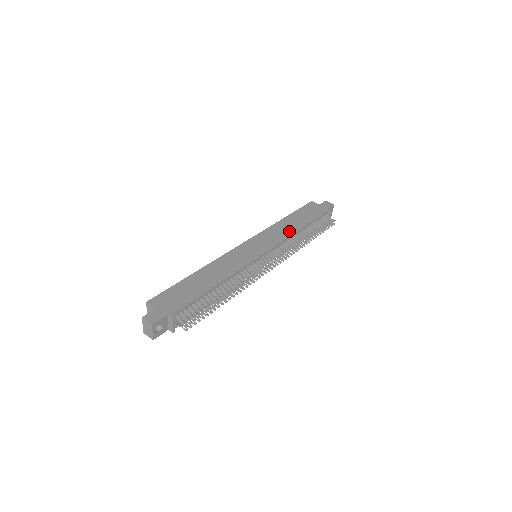
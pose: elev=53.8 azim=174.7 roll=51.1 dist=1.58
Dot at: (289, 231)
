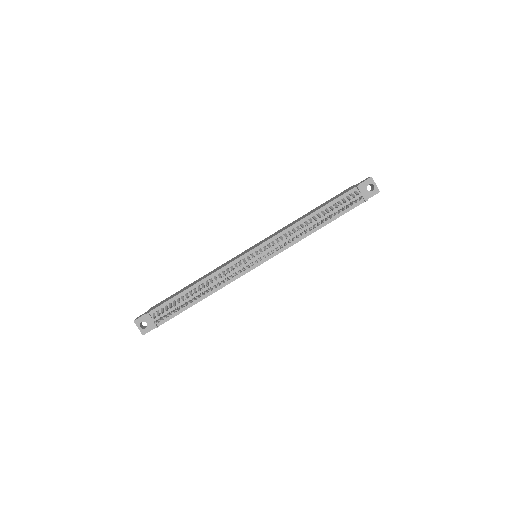
Dot at: (294, 223)
